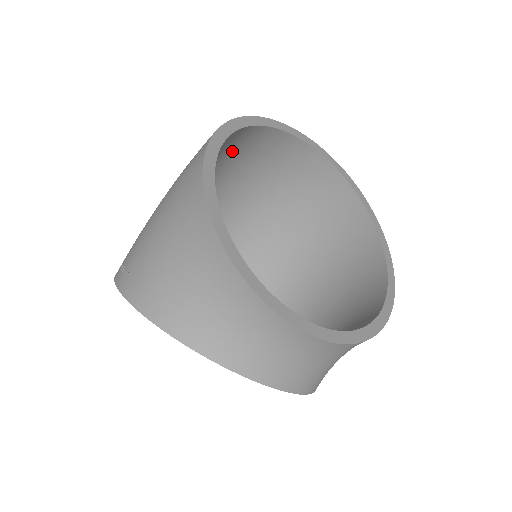
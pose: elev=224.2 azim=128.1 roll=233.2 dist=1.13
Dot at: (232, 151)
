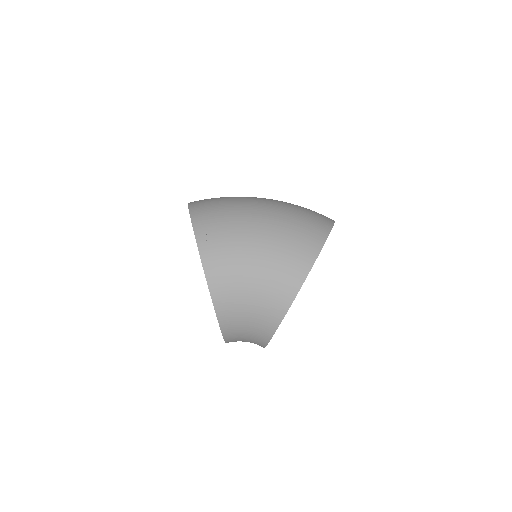
Dot at: occluded
